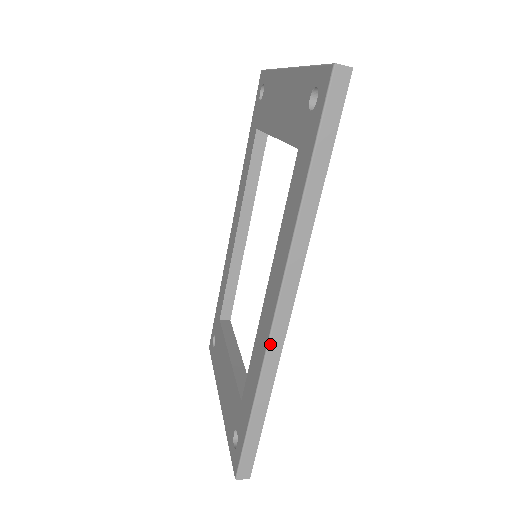
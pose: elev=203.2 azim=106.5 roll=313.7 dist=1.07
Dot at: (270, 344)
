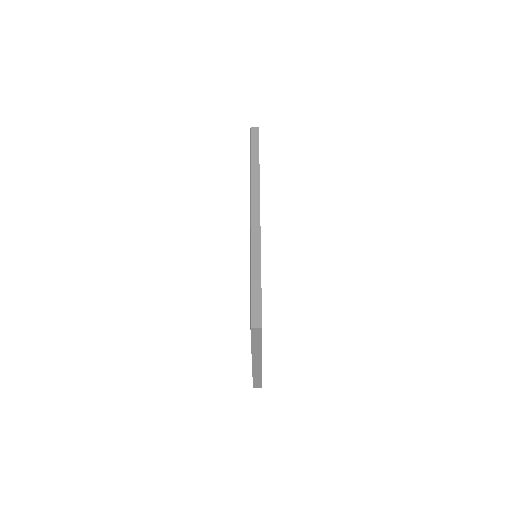
Dot at: (252, 231)
